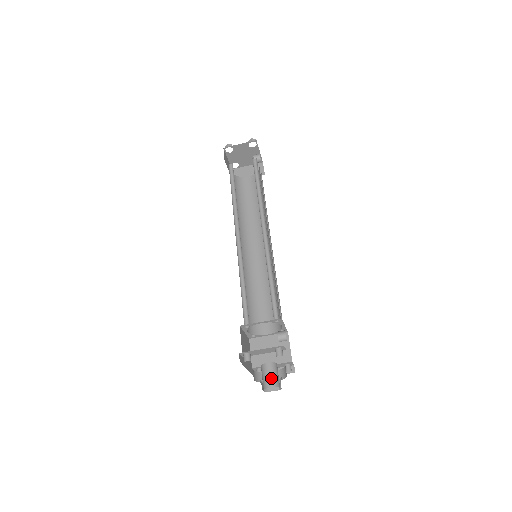
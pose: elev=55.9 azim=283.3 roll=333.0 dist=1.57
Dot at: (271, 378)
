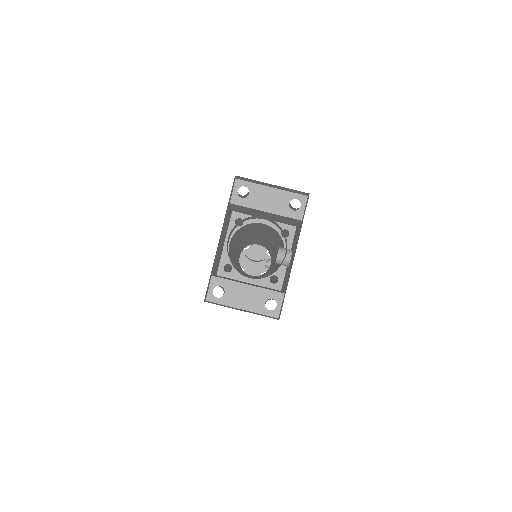
Dot at: occluded
